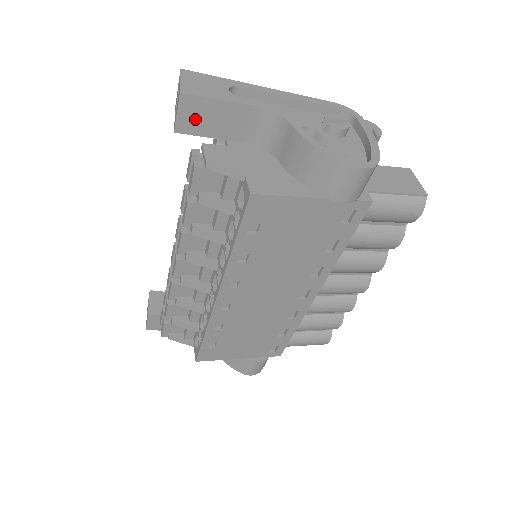
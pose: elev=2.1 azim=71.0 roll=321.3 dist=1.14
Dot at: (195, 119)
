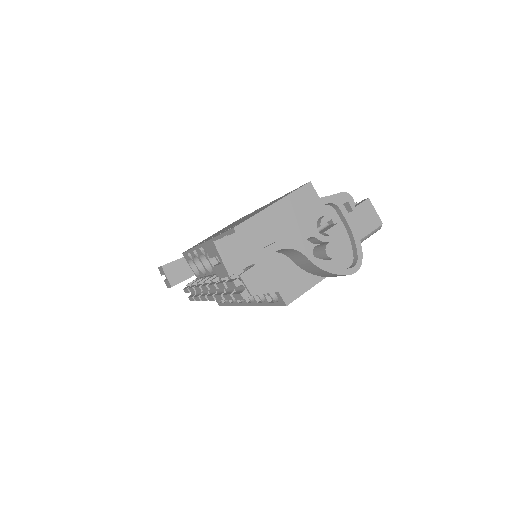
Dot at: occluded
